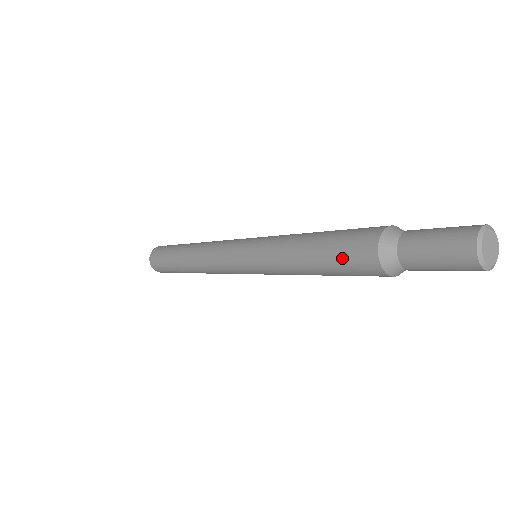
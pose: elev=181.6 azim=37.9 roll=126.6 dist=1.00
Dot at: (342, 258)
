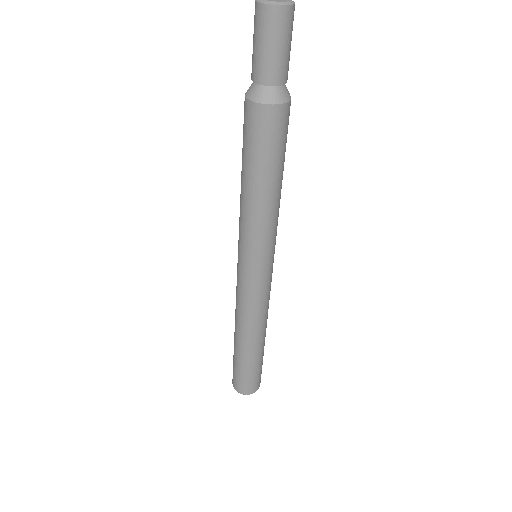
Dot at: occluded
